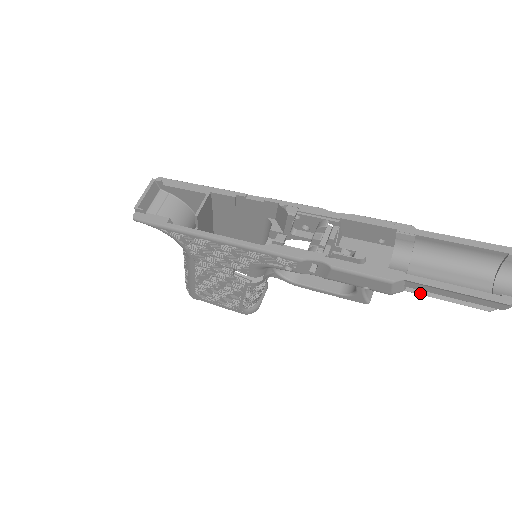
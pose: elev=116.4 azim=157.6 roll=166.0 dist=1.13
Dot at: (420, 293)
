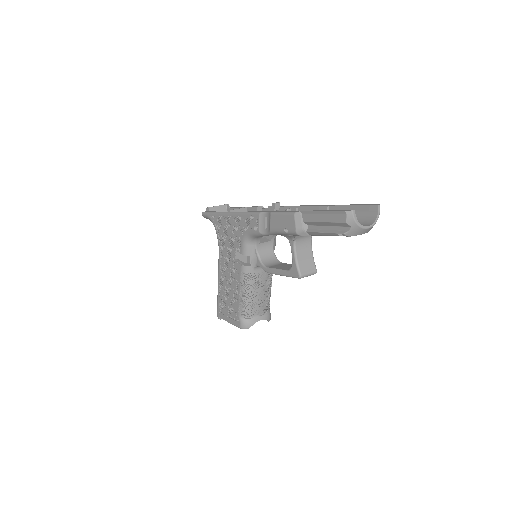
Dot at: (313, 231)
